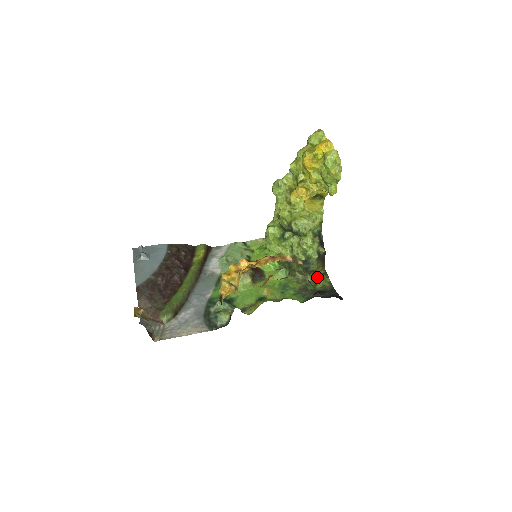
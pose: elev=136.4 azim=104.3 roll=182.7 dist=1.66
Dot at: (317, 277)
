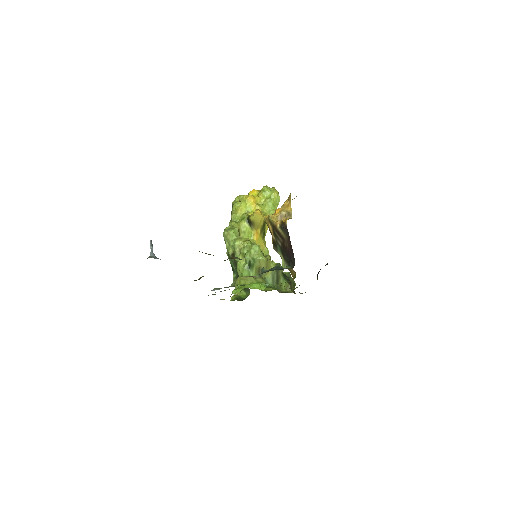
Dot at: occluded
